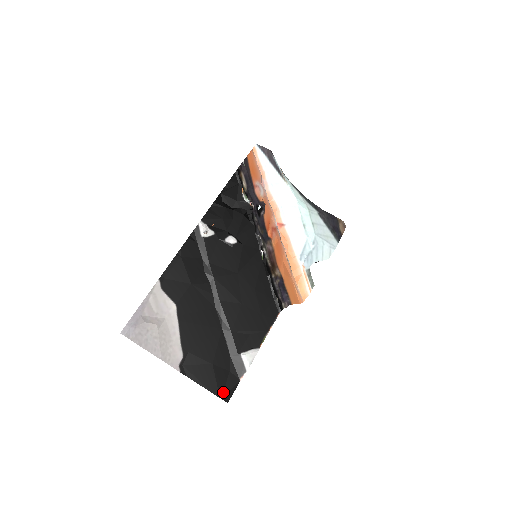
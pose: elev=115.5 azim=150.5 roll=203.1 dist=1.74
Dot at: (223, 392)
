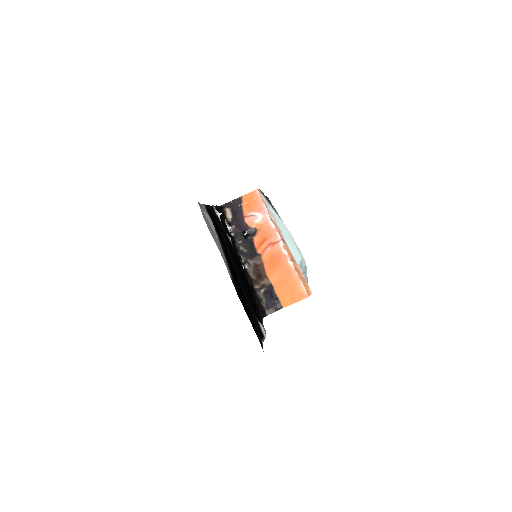
Dot at: (259, 339)
